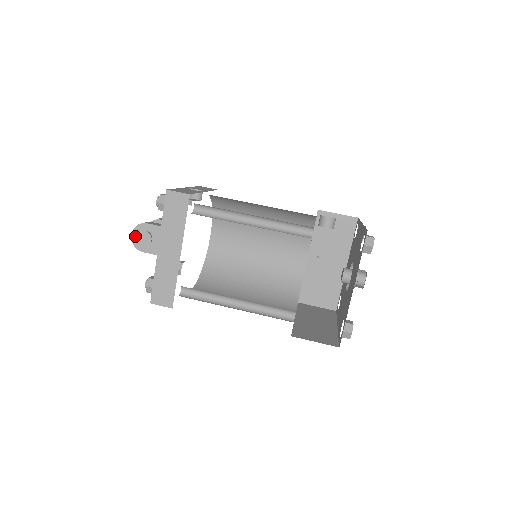
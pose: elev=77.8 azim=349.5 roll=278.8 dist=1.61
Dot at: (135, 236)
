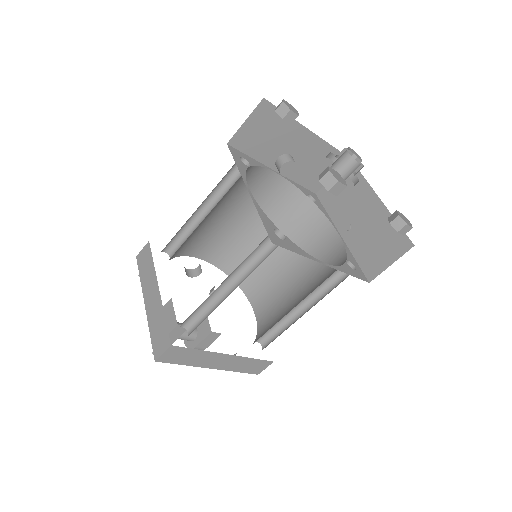
Dot at: occluded
